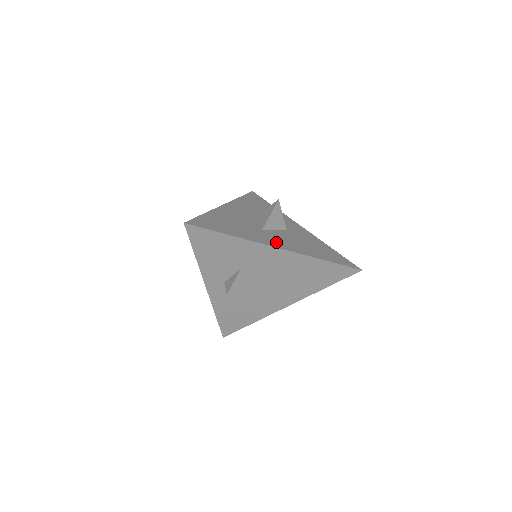
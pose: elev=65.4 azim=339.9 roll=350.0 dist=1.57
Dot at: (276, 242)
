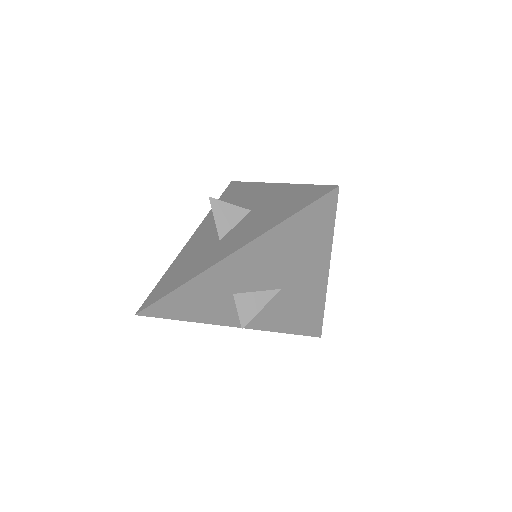
Dot at: (230, 247)
